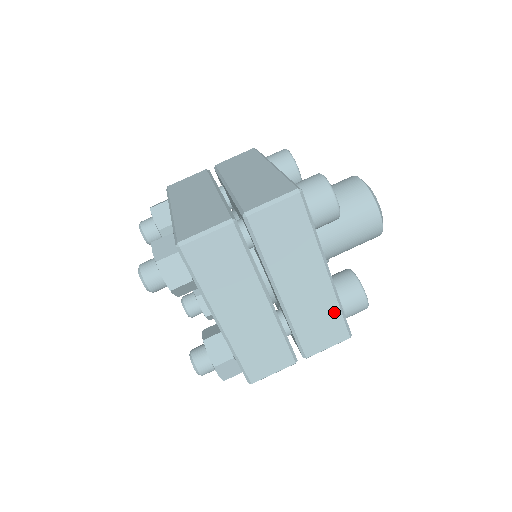
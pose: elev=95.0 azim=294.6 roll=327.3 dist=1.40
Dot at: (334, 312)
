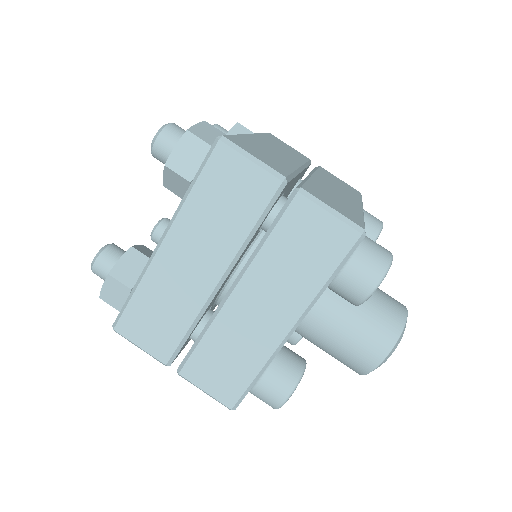
Dot at: (250, 370)
